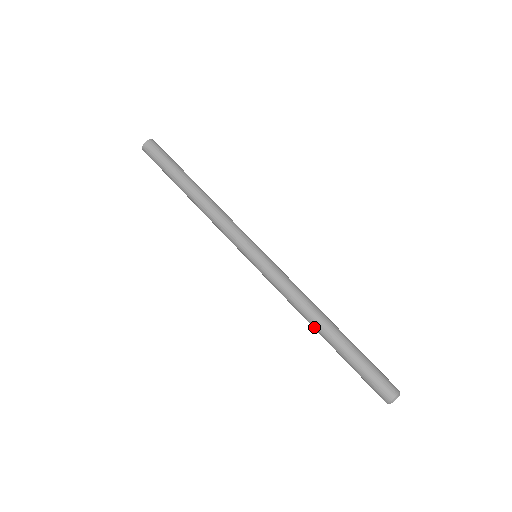
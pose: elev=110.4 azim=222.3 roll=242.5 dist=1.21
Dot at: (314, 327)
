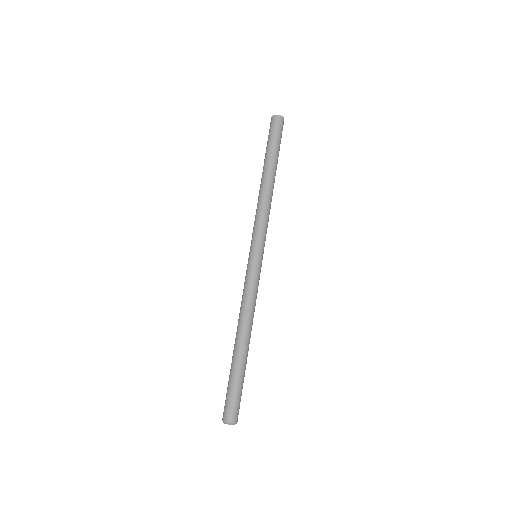
Dot at: (238, 333)
